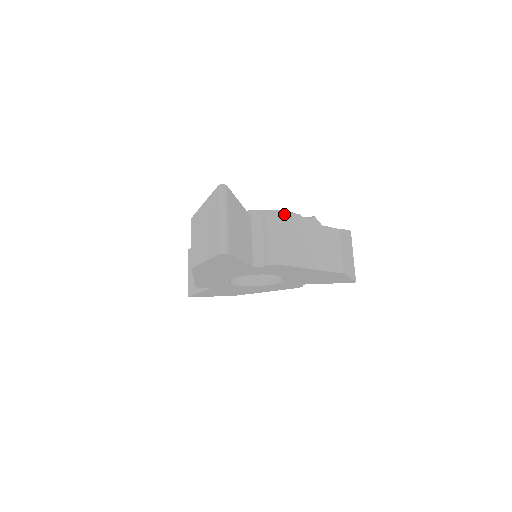
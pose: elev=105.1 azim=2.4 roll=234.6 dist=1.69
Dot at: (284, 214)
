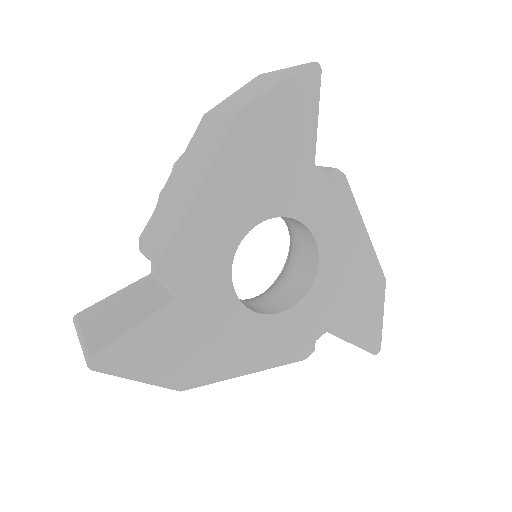
Dot at: occluded
